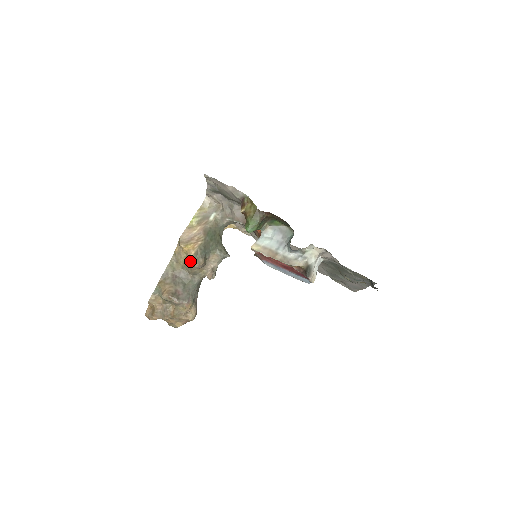
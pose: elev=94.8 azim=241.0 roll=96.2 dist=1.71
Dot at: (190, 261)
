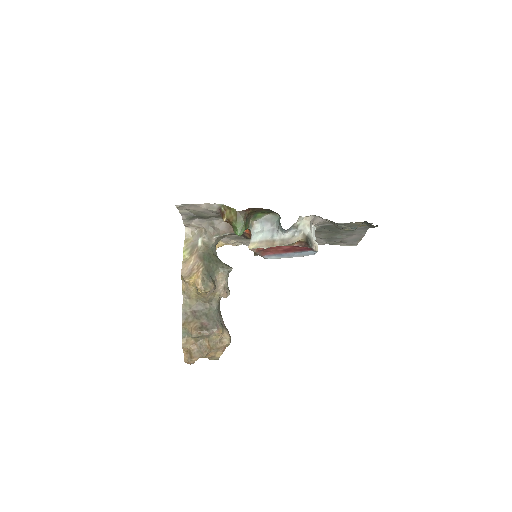
Dot at: (201, 290)
